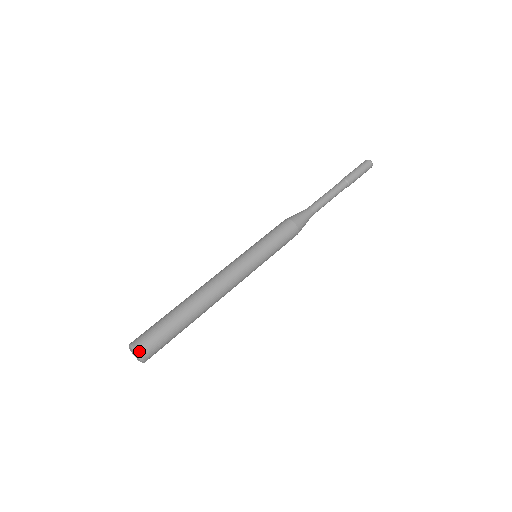
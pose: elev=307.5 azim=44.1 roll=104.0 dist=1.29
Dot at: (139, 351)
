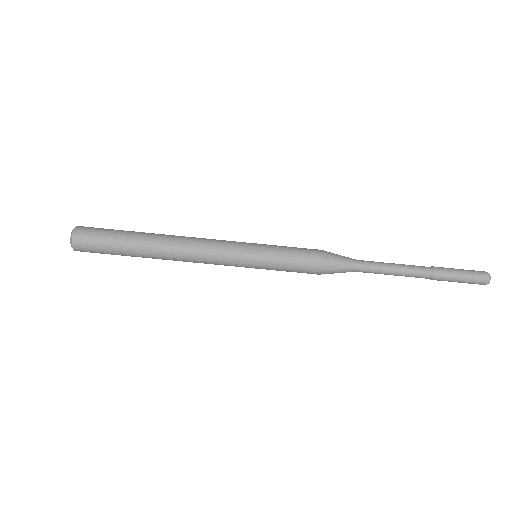
Dot at: (73, 243)
